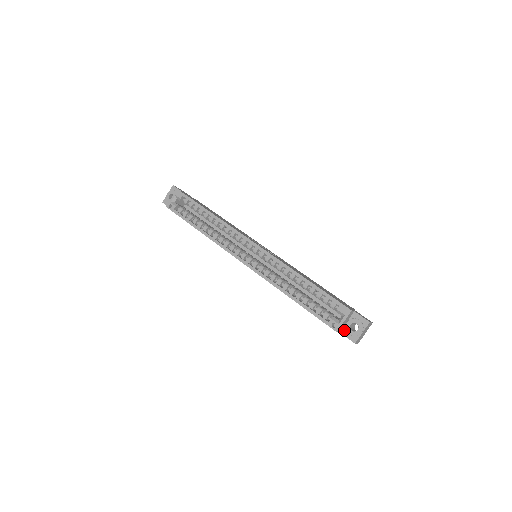
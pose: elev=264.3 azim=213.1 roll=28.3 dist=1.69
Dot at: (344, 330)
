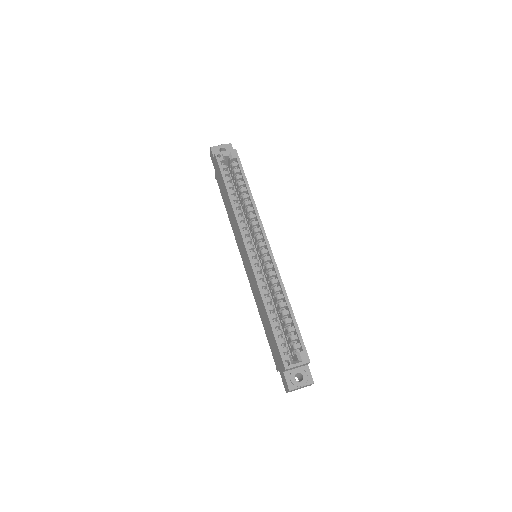
Dot at: (288, 373)
